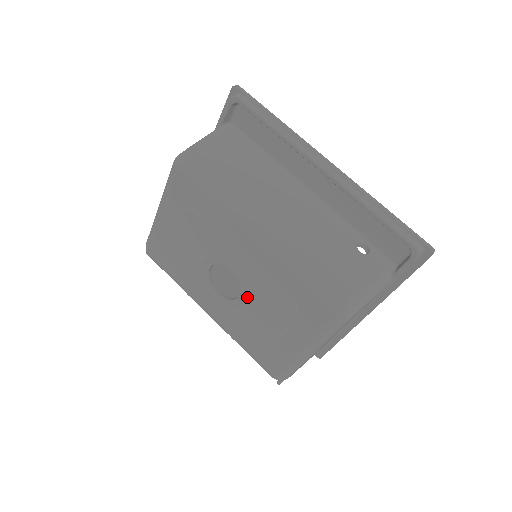
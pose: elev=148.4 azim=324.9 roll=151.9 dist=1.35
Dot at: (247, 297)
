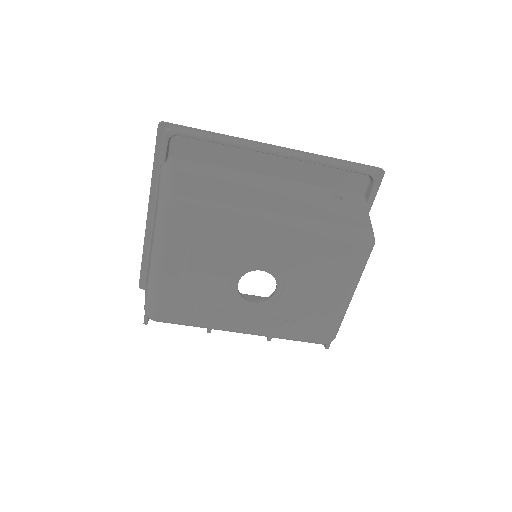
Dot at: (283, 286)
